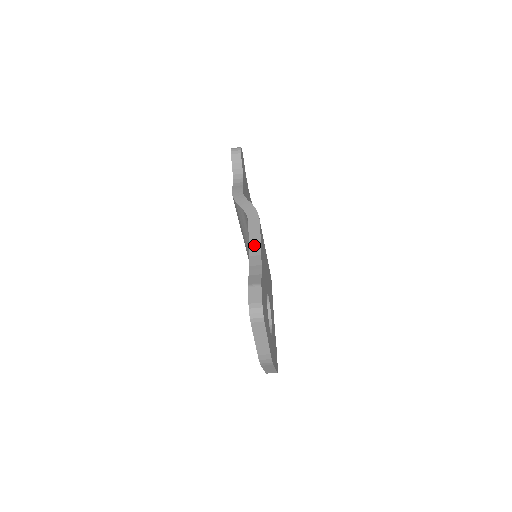
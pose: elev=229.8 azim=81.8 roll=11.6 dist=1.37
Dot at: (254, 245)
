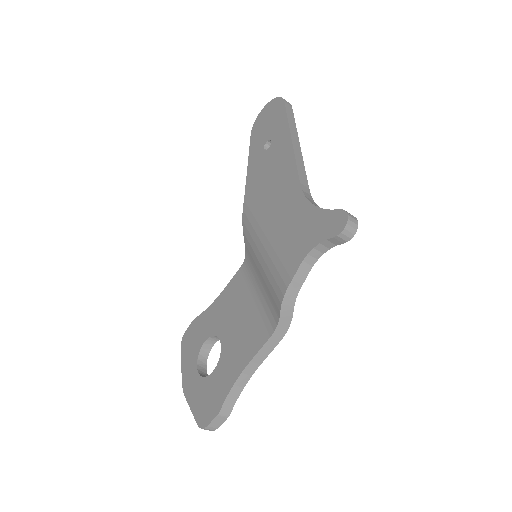
Dot at: (255, 363)
